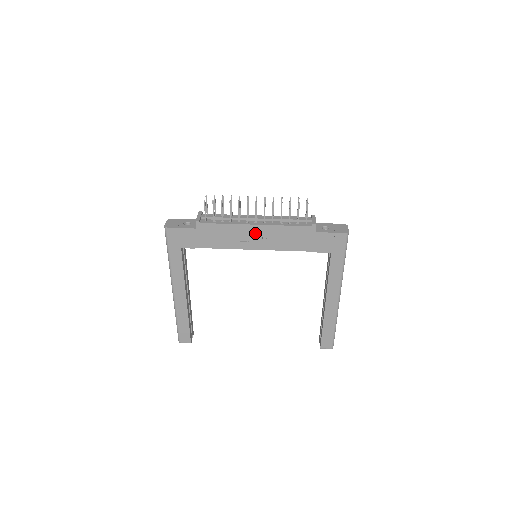
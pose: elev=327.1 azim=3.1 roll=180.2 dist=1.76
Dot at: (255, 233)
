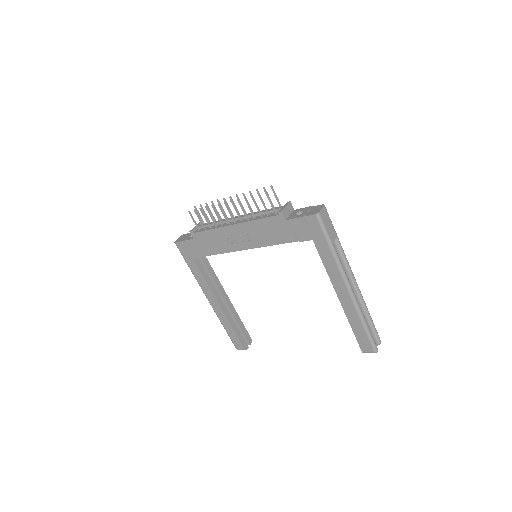
Dot at: (237, 233)
